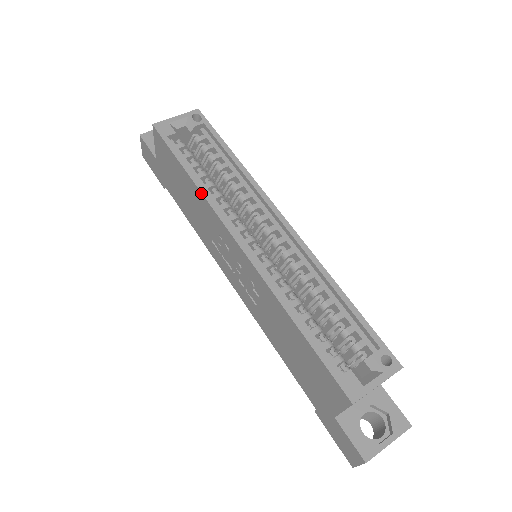
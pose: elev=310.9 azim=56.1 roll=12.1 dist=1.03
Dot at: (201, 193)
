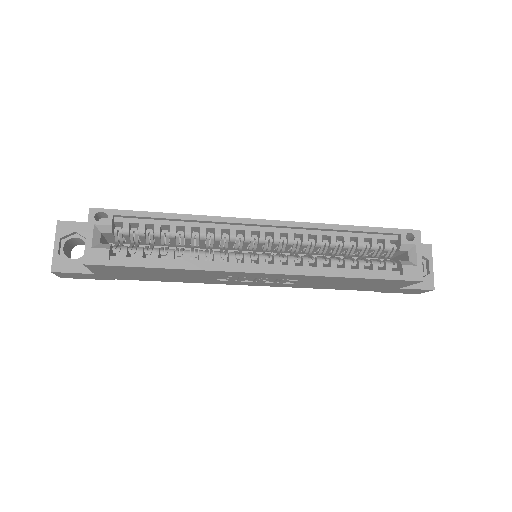
Dot at: (196, 270)
